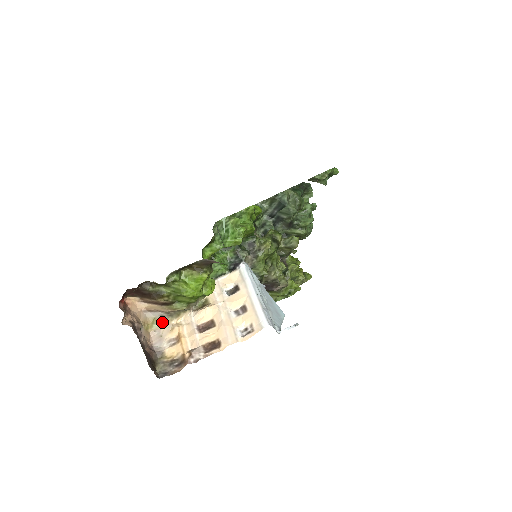
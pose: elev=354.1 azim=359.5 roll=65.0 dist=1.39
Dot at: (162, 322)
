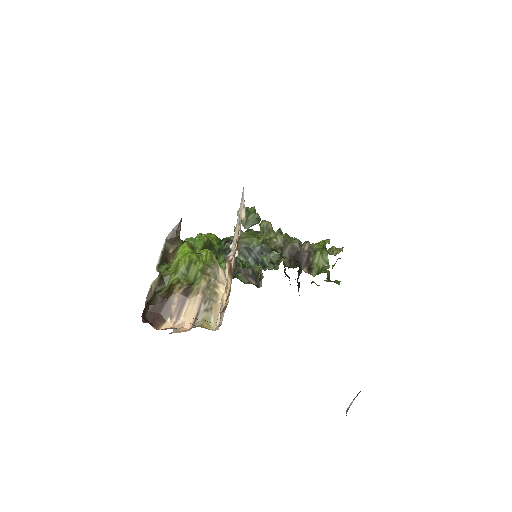
Dot at: (212, 313)
